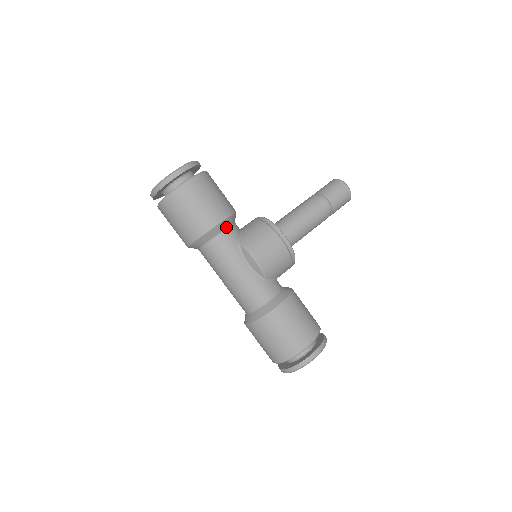
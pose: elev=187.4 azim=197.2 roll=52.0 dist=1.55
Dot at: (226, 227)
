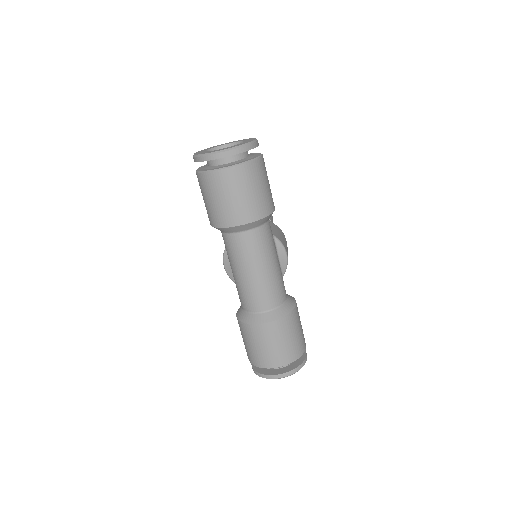
Dot at: occluded
